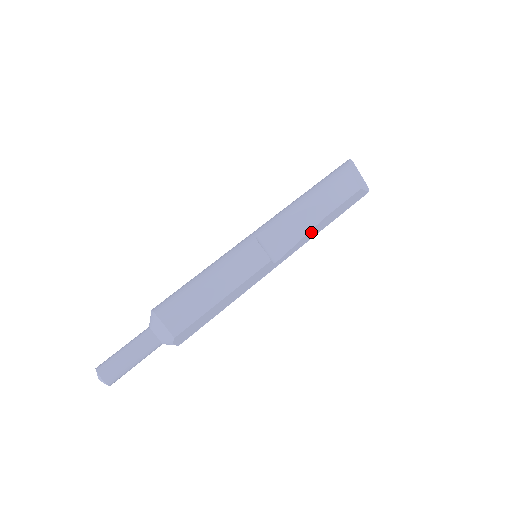
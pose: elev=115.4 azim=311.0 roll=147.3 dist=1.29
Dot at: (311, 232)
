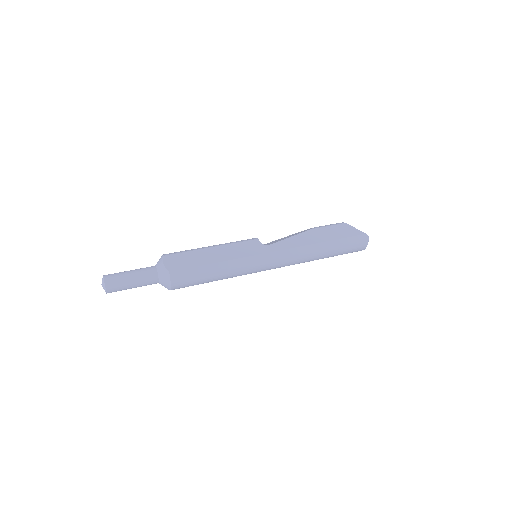
Dot at: (301, 237)
